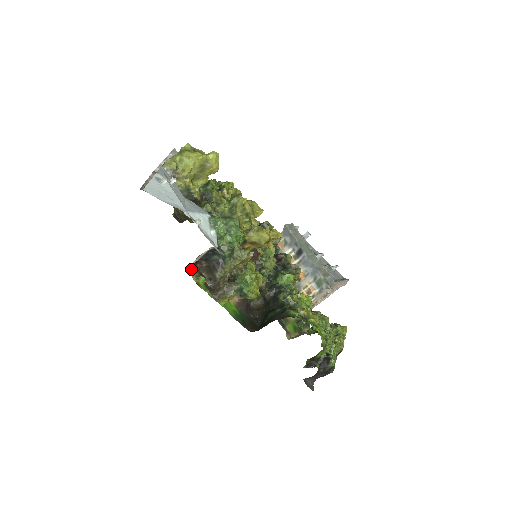
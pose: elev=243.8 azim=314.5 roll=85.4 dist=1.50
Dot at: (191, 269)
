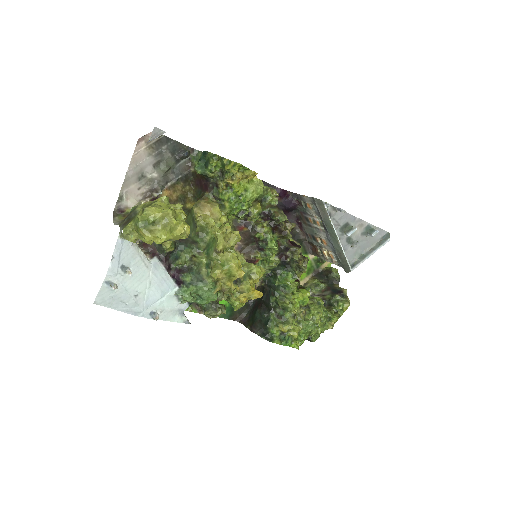
Dot at: occluded
